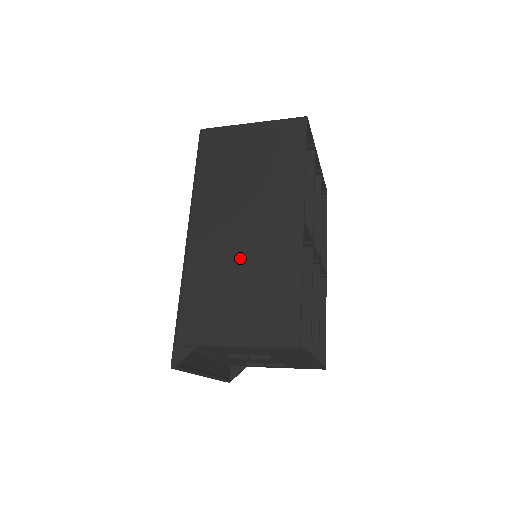
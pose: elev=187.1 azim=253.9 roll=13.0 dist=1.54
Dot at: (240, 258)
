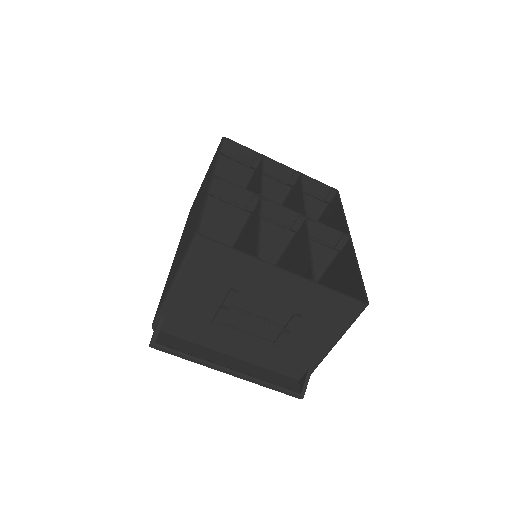
Dot at: occluded
